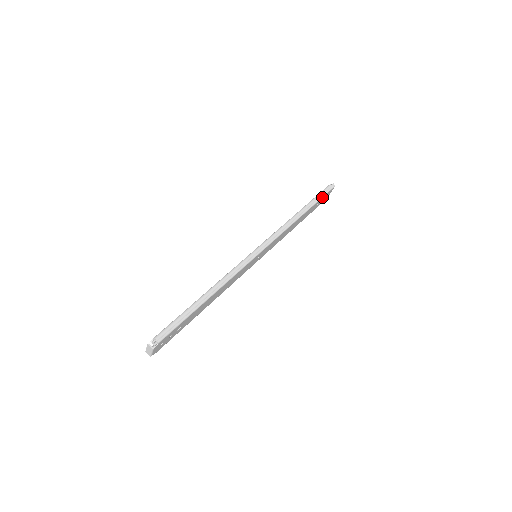
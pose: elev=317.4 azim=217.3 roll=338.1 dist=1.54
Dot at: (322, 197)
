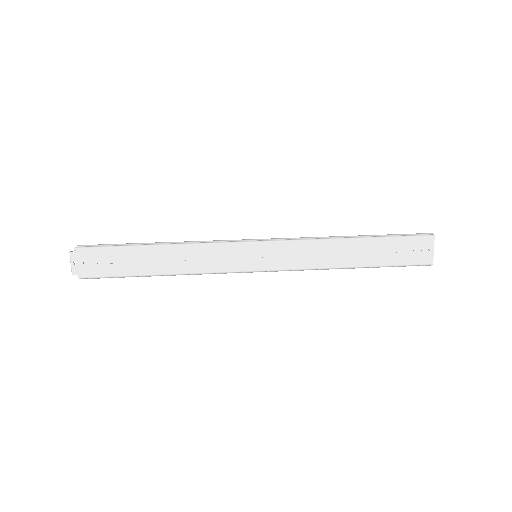
Dot at: (399, 237)
